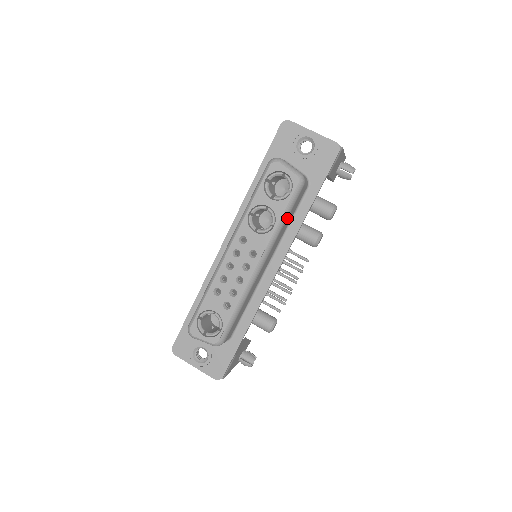
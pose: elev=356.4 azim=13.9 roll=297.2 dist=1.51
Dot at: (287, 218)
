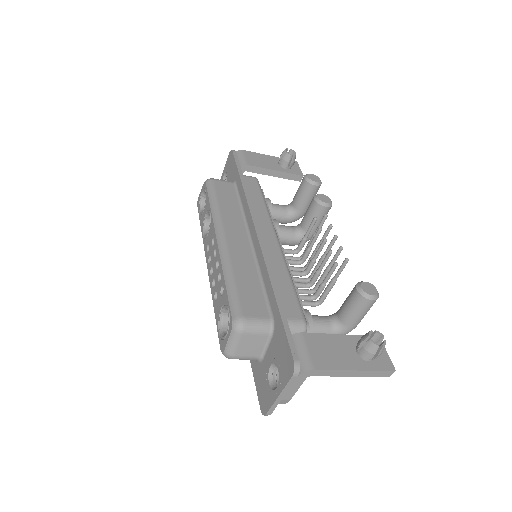
Dot at: (219, 201)
